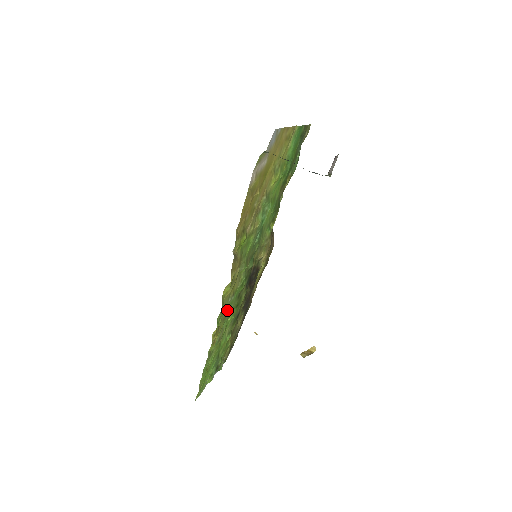
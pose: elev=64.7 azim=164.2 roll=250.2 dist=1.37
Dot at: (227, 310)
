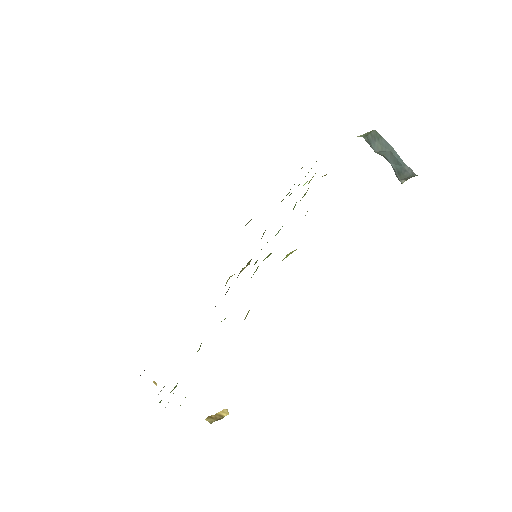
Dot at: occluded
